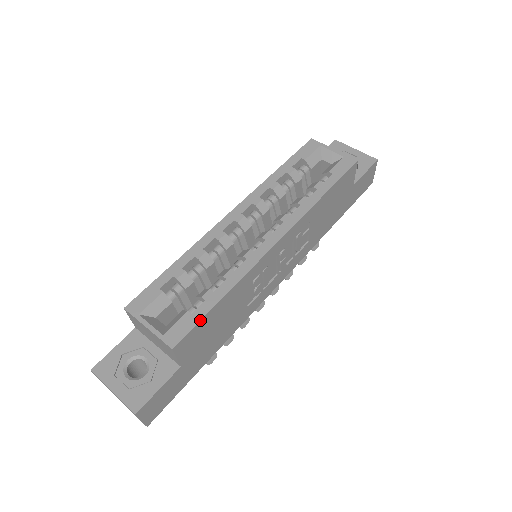
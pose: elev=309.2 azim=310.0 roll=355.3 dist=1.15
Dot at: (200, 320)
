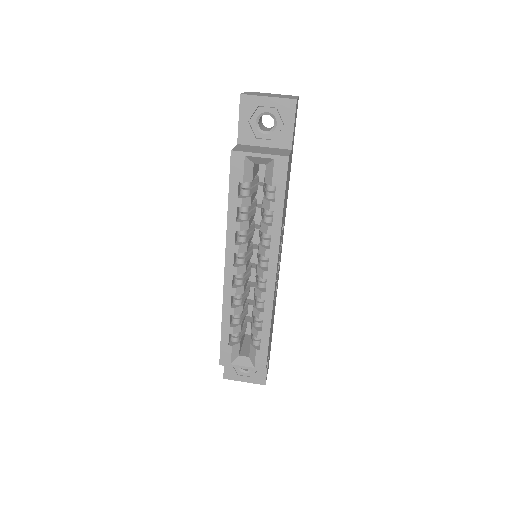
Dot at: occluded
